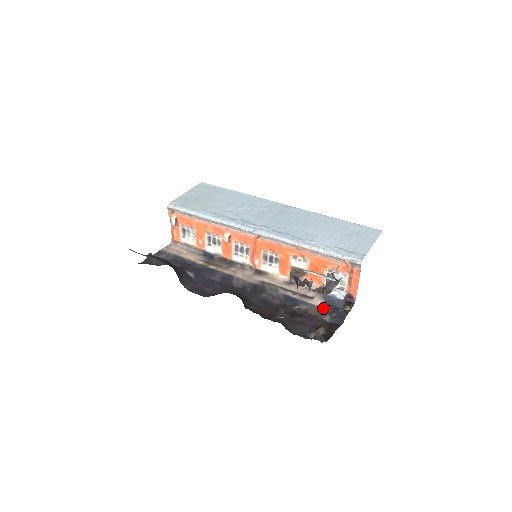
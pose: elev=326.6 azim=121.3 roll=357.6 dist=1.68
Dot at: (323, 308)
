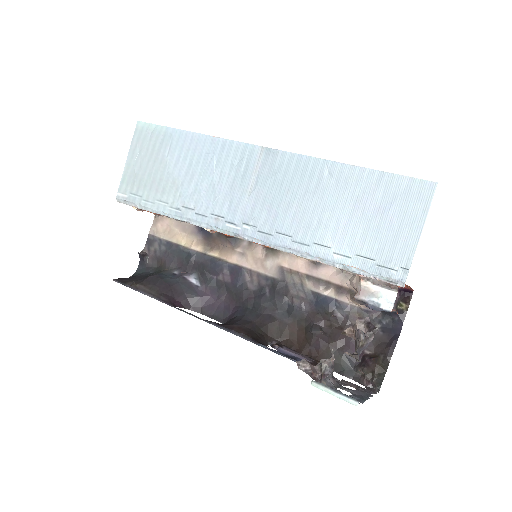
Dot at: (369, 311)
